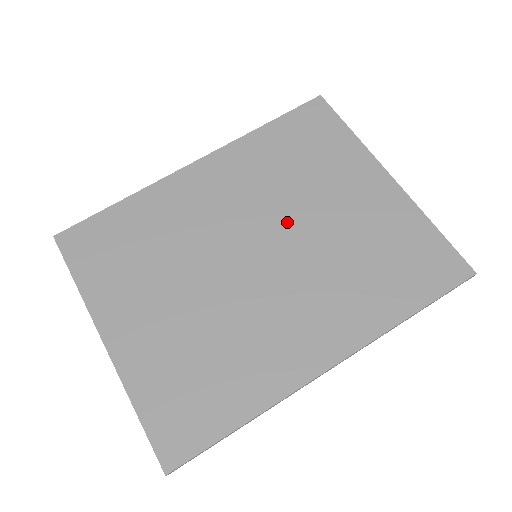
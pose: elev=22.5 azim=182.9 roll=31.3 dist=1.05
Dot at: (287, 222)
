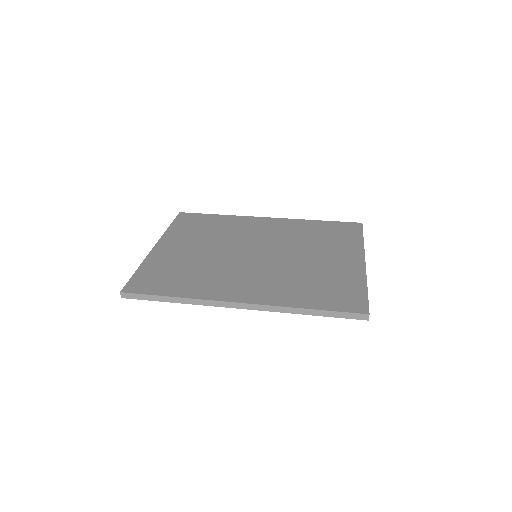
Dot at: (286, 251)
